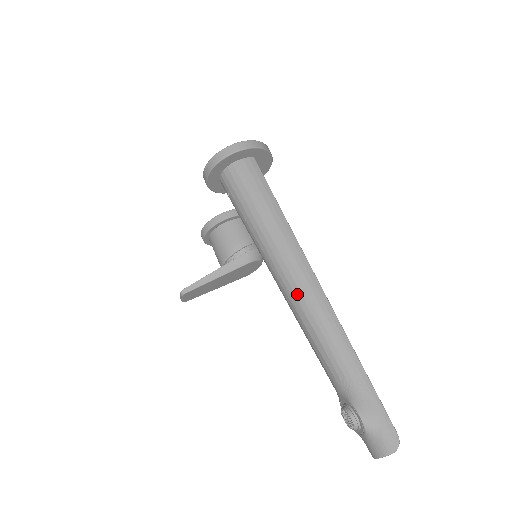
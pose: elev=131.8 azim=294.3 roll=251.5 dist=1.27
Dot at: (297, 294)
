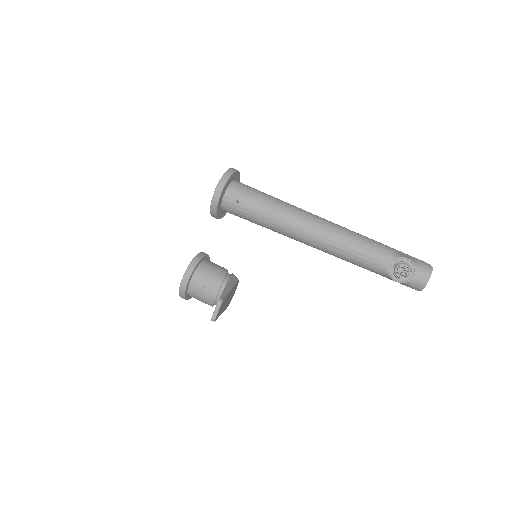
Dot at: (328, 227)
